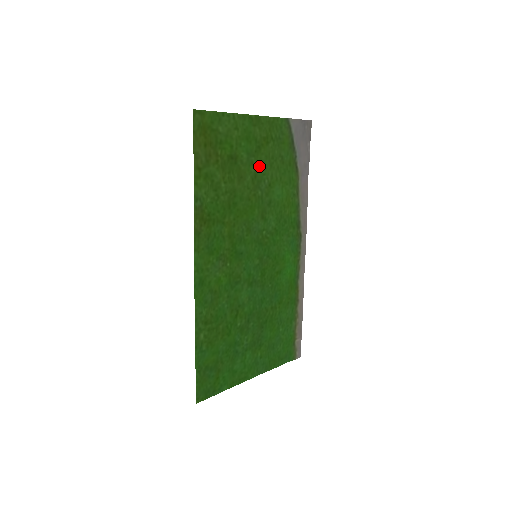
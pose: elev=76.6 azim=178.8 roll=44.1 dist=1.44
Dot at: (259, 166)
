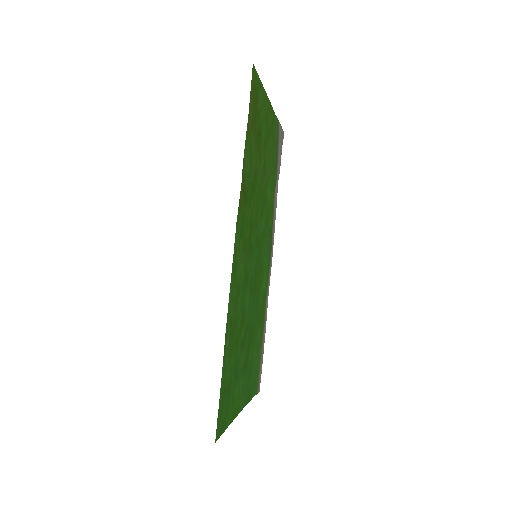
Dot at: (266, 156)
